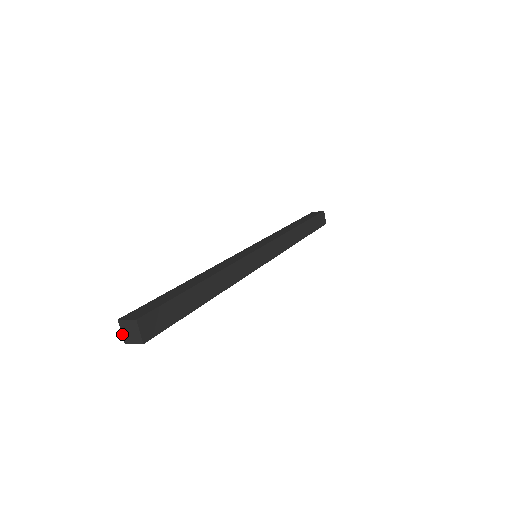
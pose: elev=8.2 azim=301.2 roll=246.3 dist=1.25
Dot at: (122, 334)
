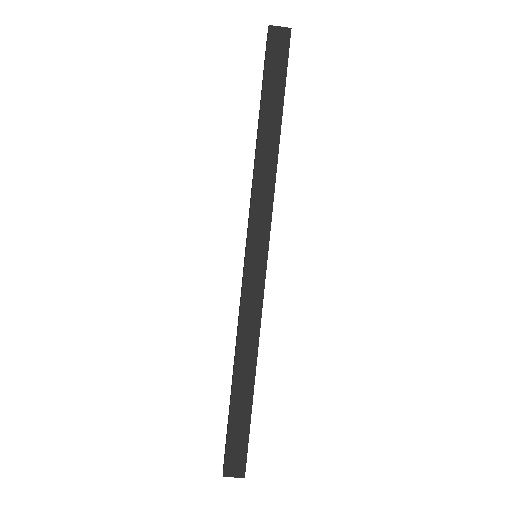
Dot at: (268, 29)
